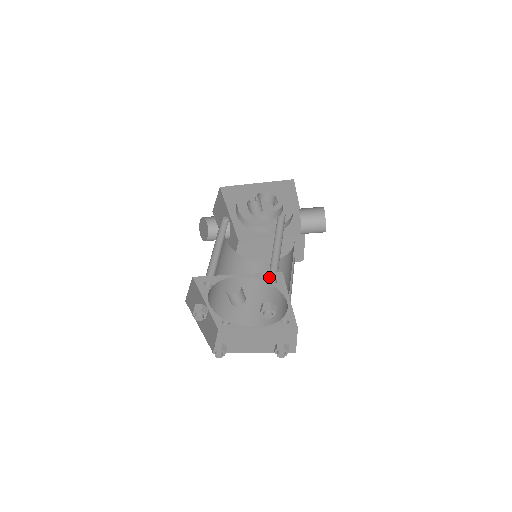
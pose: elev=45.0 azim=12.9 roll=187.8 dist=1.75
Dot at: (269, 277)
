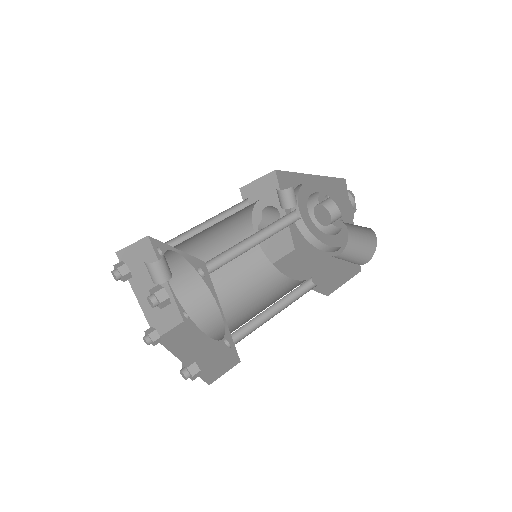
Dot at: (197, 264)
